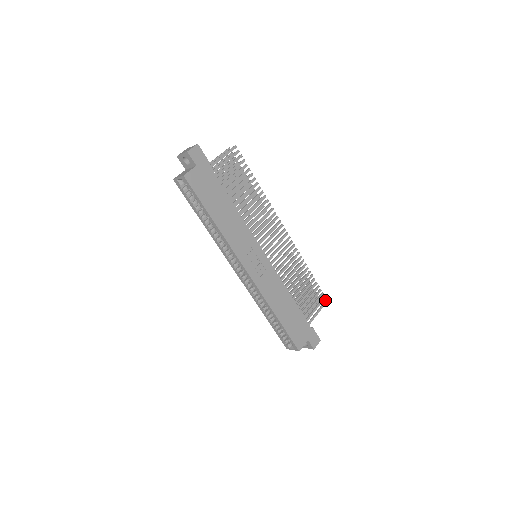
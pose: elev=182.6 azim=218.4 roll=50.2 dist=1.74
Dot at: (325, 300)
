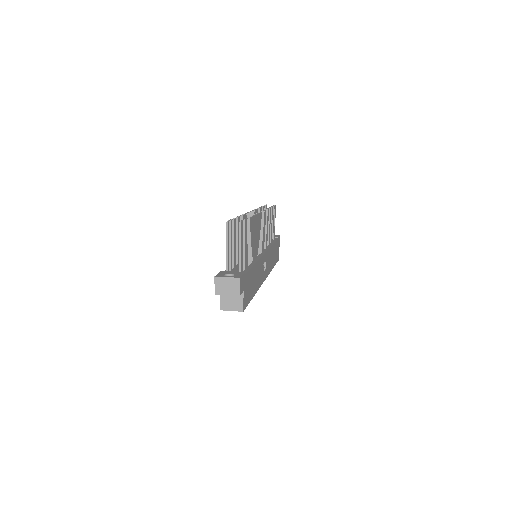
Dot at: occluded
